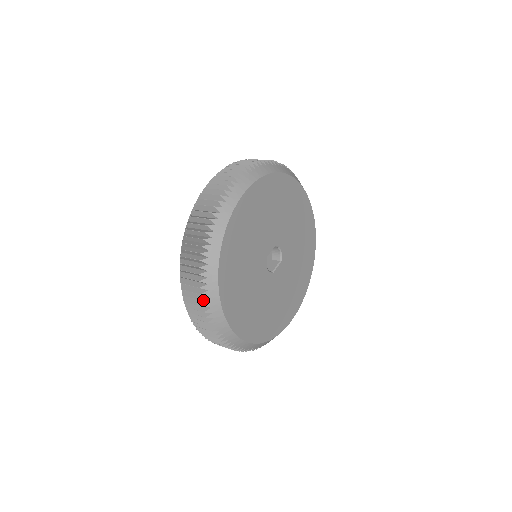
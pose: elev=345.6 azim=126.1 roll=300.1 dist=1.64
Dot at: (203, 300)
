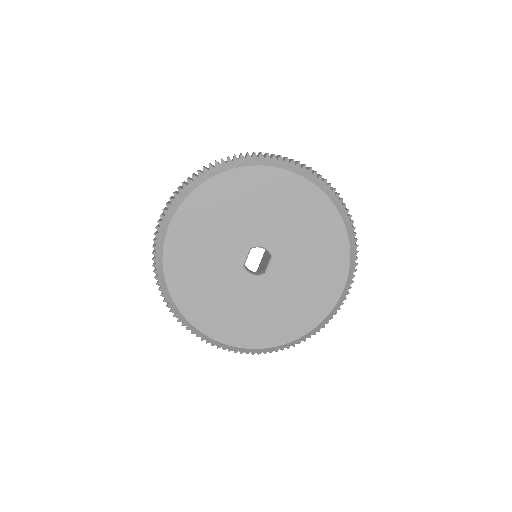
Dot at: (191, 333)
